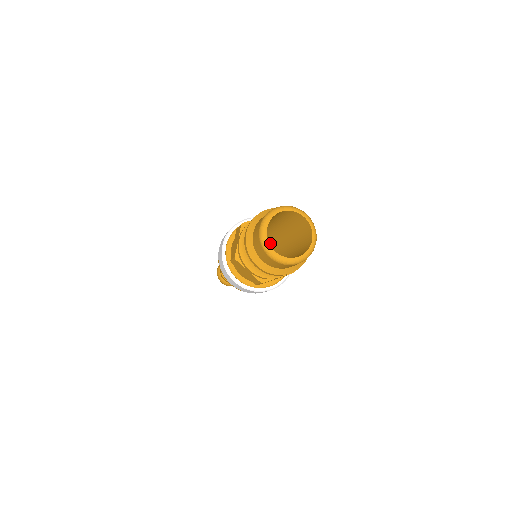
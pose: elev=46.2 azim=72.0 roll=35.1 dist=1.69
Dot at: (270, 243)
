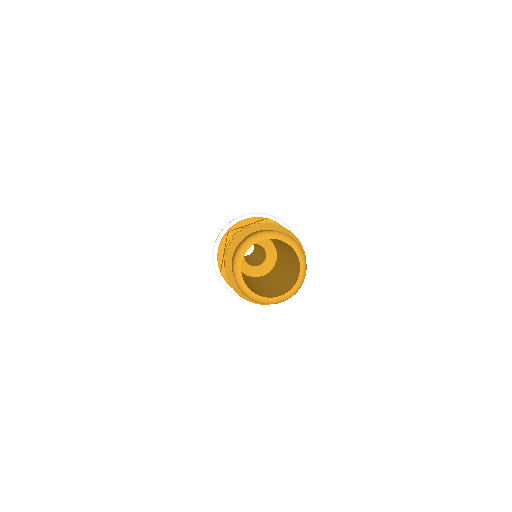
Dot at: (272, 241)
